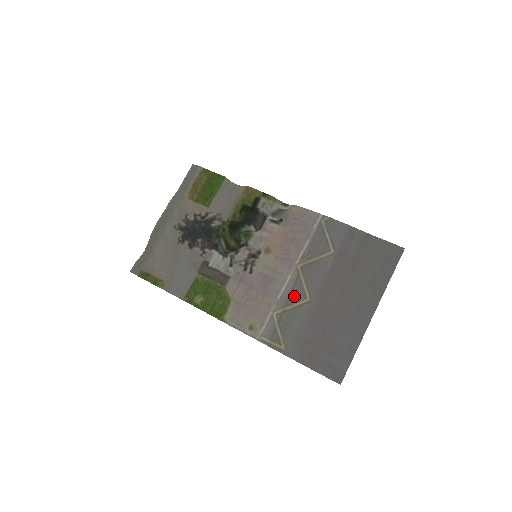
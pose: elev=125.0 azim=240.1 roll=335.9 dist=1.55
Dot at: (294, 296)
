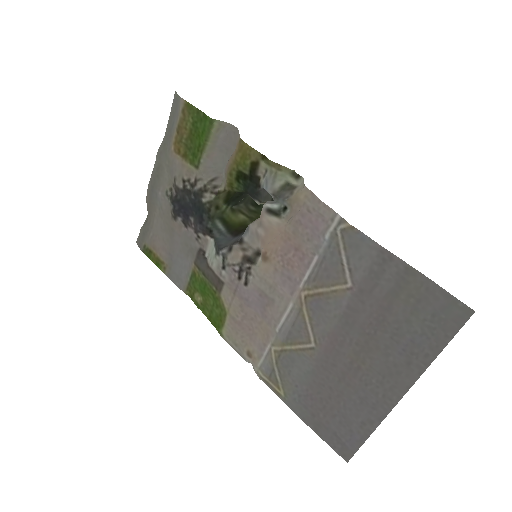
Dot at: (295, 335)
